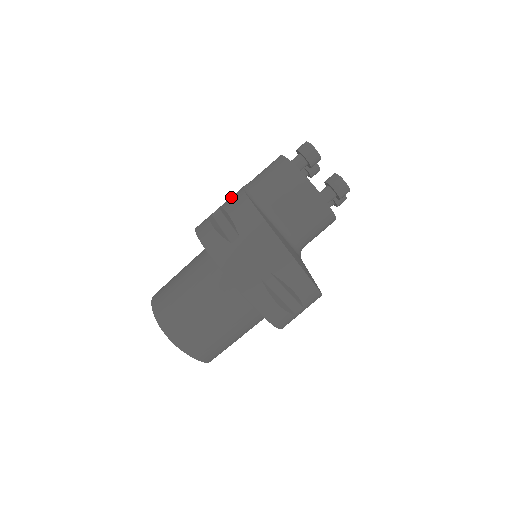
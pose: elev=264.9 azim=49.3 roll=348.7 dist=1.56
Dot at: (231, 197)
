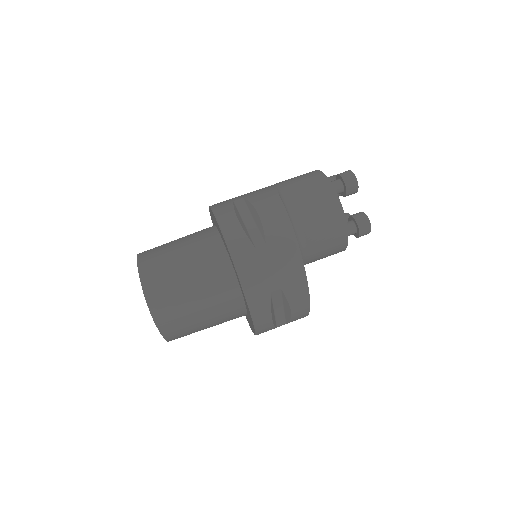
Dot at: (261, 193)
